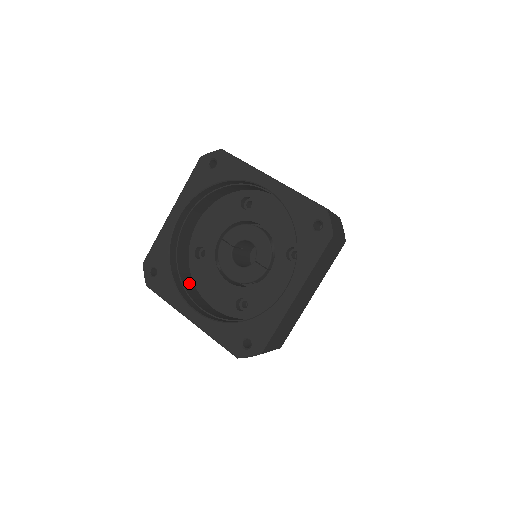
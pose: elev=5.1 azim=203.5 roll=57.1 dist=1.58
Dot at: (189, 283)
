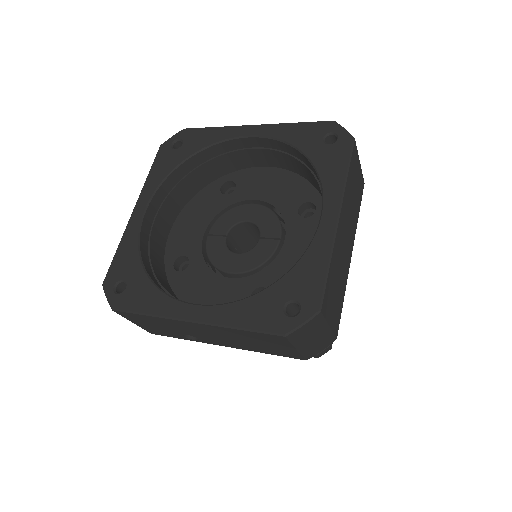
Dot at: occluded
